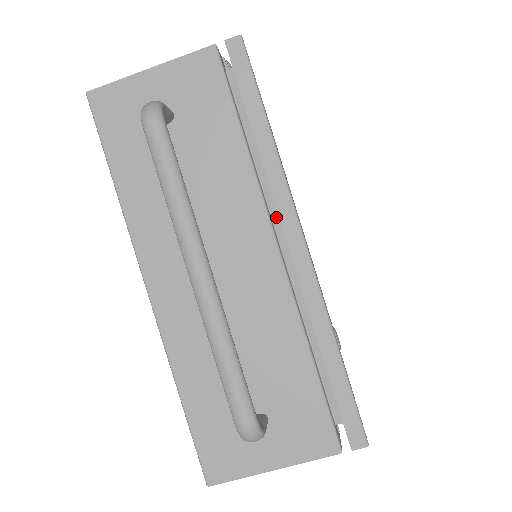
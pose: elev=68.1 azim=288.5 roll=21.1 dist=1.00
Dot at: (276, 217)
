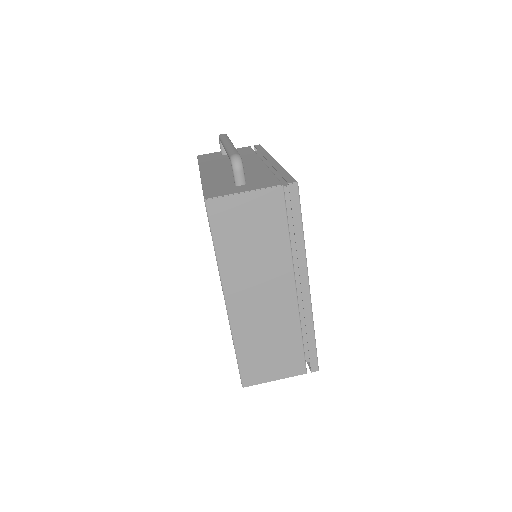
Dot at: (265, 163)
